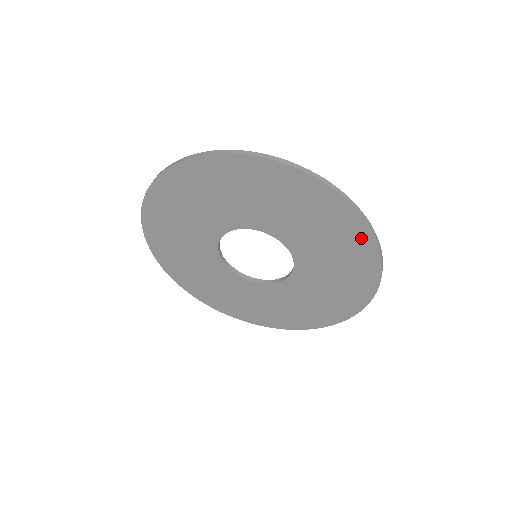
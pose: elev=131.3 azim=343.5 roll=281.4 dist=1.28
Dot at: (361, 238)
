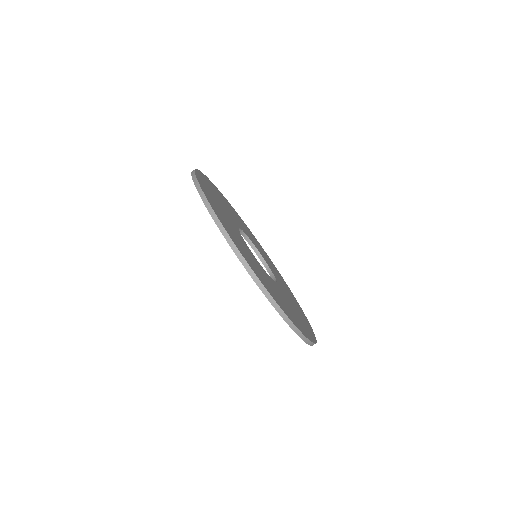
Dot at: occluded
